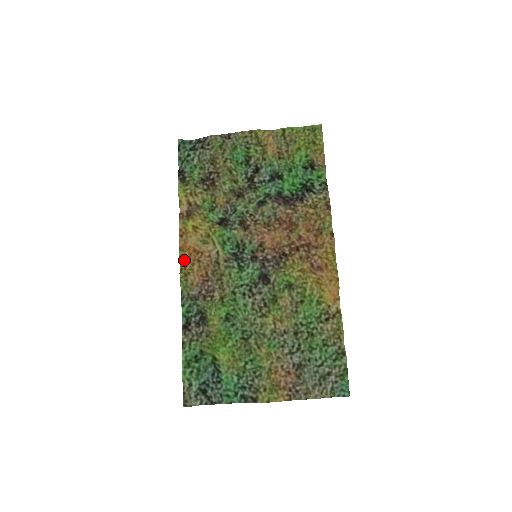
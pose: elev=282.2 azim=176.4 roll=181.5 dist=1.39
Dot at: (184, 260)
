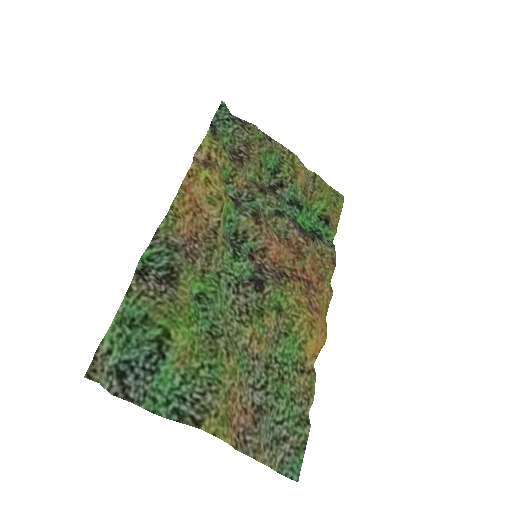
Dot at: (181, 200)
